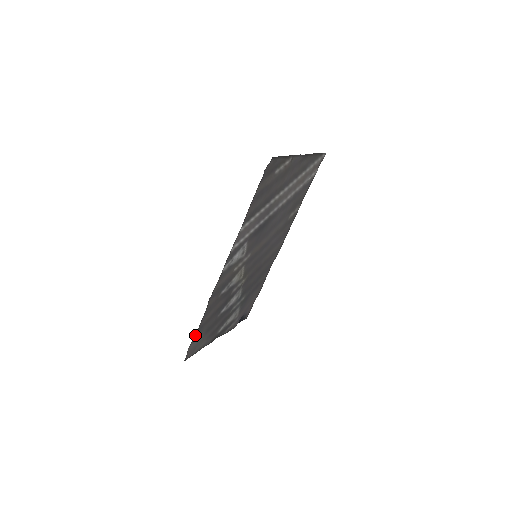
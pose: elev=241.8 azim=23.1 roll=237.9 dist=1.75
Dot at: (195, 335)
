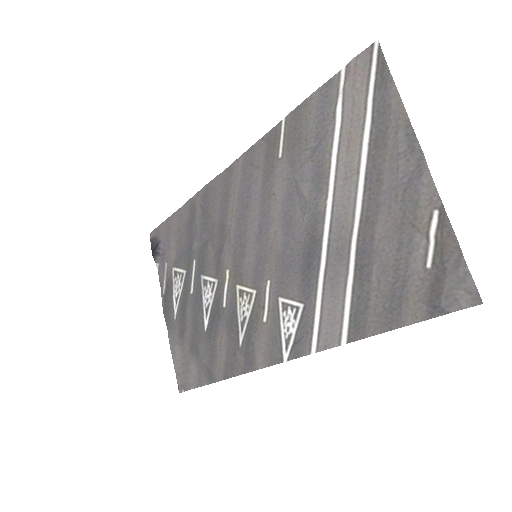
Dot at: occluded
